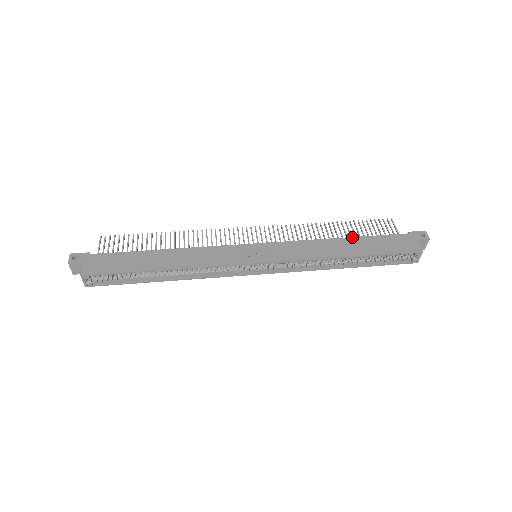
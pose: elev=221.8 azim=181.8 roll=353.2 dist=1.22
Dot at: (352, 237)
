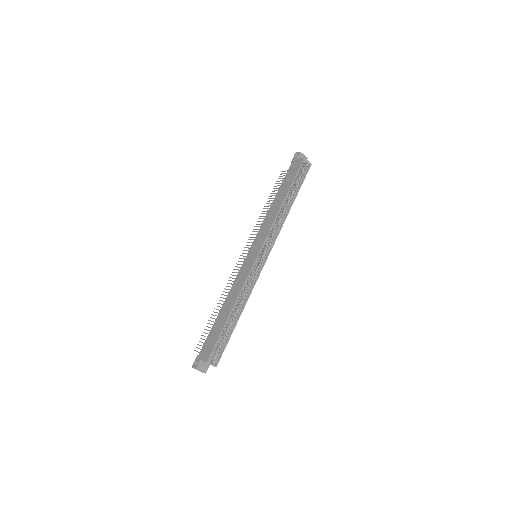
Dot at: (276, 195)
